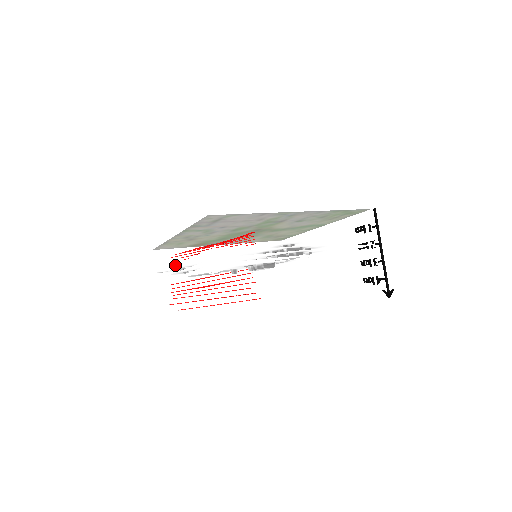
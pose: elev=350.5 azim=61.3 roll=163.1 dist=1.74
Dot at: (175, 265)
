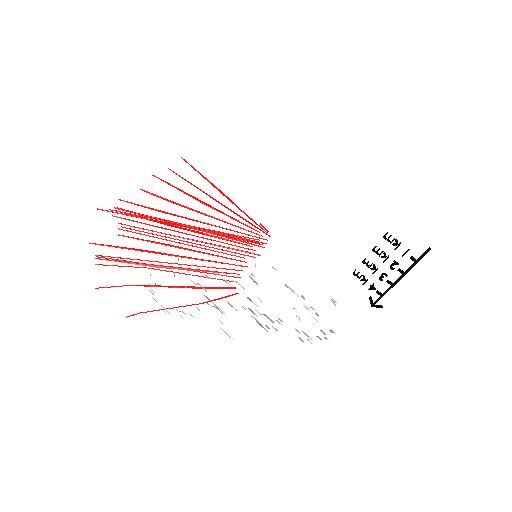
Dot at: occluded
